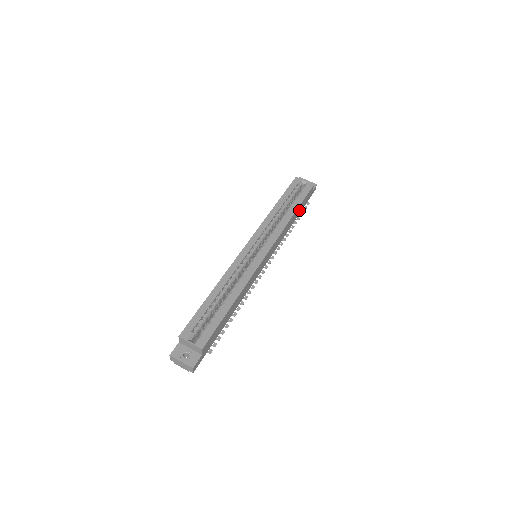
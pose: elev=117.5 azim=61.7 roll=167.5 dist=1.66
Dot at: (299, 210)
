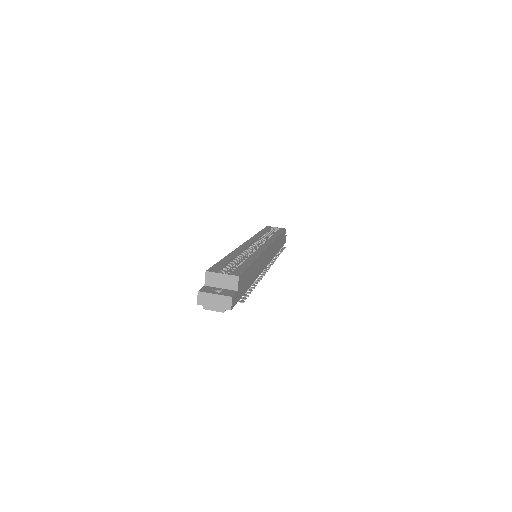
Dot at: (280, 242)
